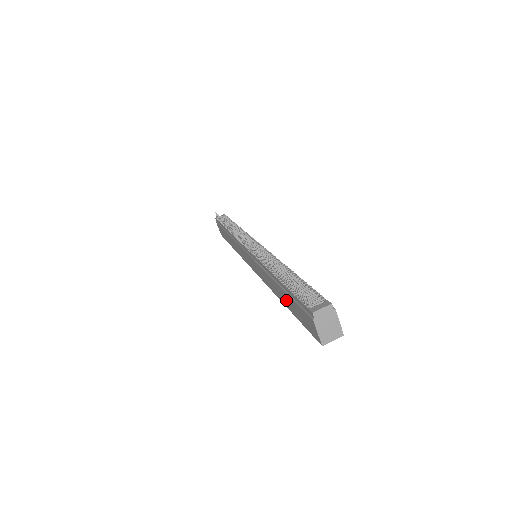
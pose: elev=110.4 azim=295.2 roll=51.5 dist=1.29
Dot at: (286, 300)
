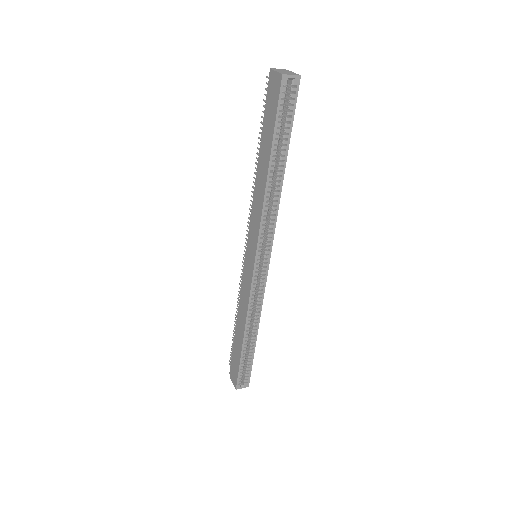
Dot at: (266, 149)
